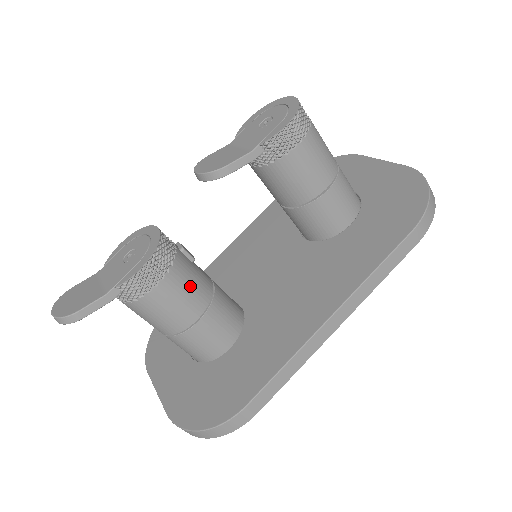
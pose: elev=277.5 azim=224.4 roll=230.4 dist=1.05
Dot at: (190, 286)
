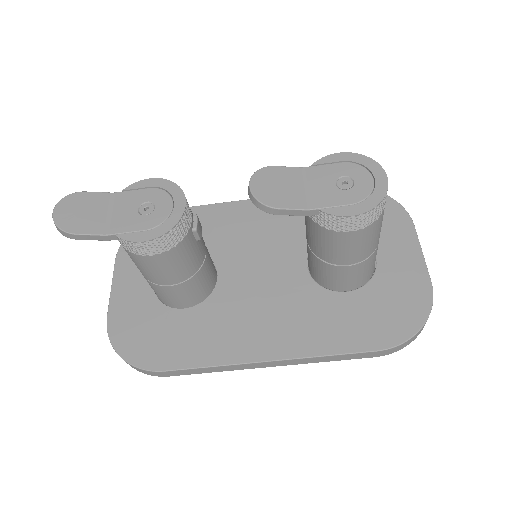
Dot at: (181, 264)
